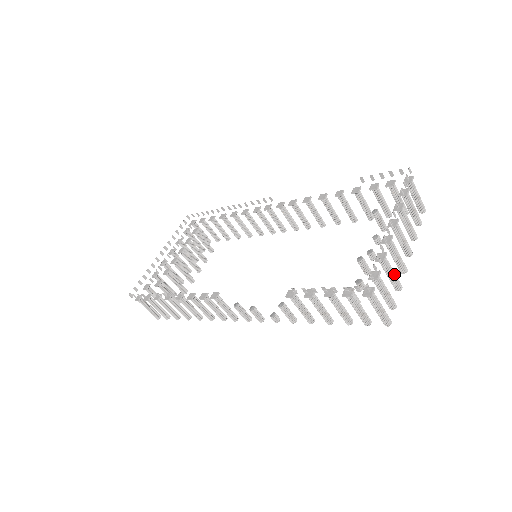
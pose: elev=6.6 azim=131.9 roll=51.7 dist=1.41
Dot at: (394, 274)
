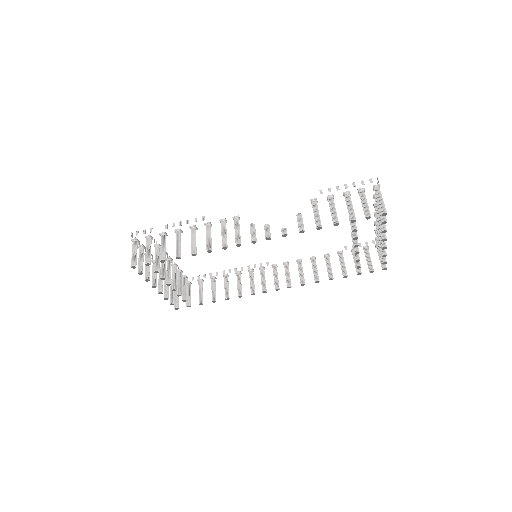
Dot at: occluded
